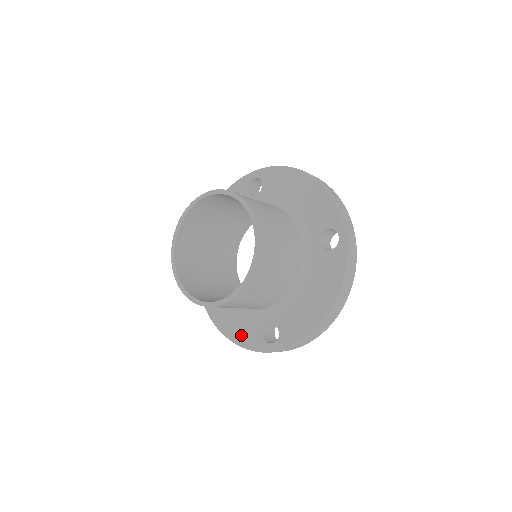
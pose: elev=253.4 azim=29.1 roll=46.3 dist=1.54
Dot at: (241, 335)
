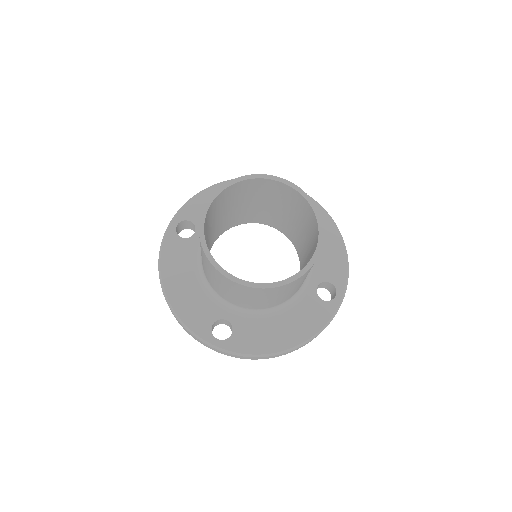
Dot at: (188, 311)
